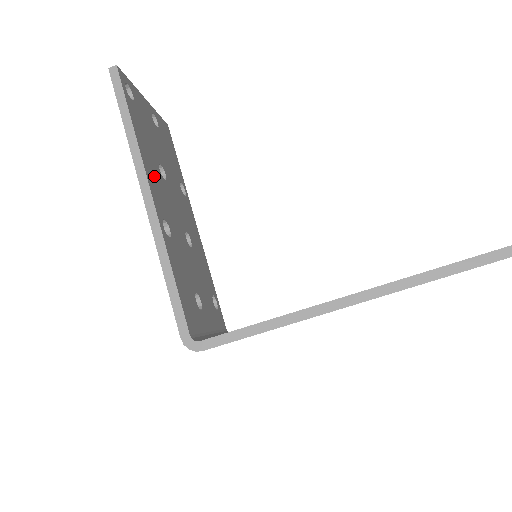
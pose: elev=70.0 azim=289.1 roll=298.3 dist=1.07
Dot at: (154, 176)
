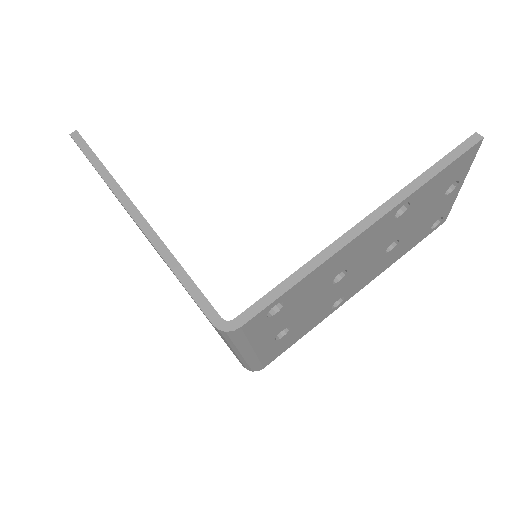
Dot at: occluded
